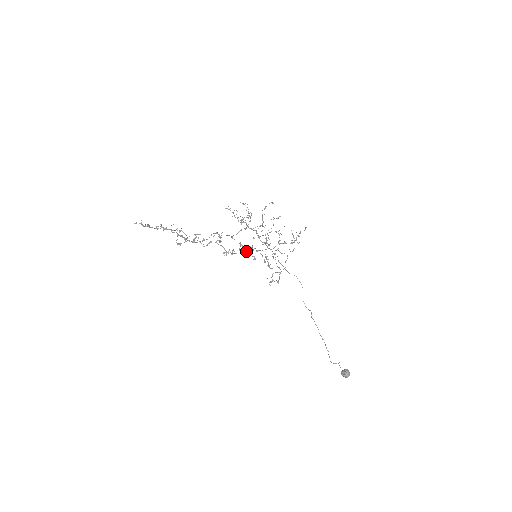
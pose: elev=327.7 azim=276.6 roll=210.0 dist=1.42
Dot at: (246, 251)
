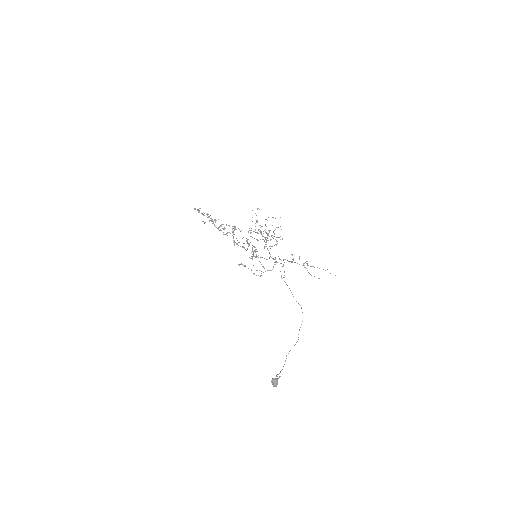
Dot at: (256, 255)
